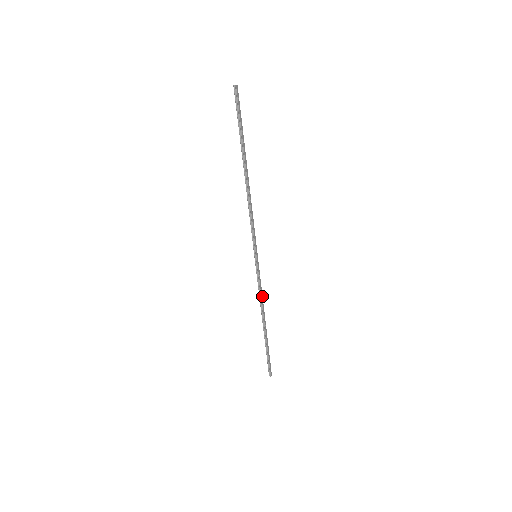
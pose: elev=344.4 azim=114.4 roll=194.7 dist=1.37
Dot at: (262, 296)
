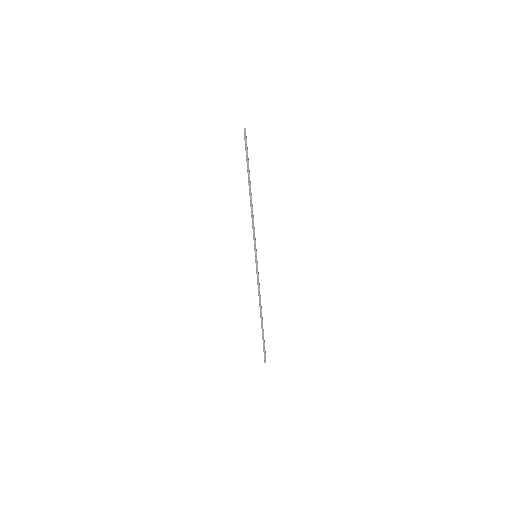
Dot at: occluded
